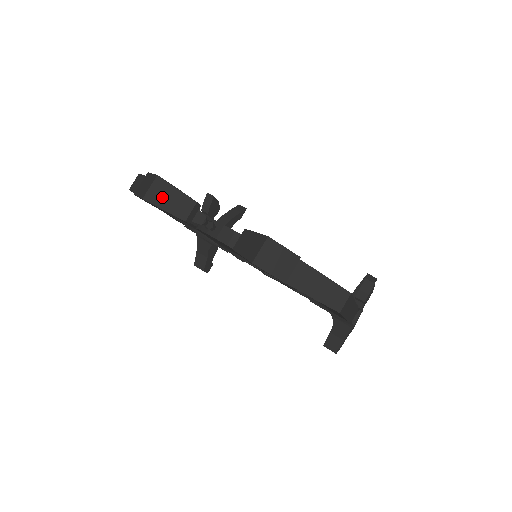
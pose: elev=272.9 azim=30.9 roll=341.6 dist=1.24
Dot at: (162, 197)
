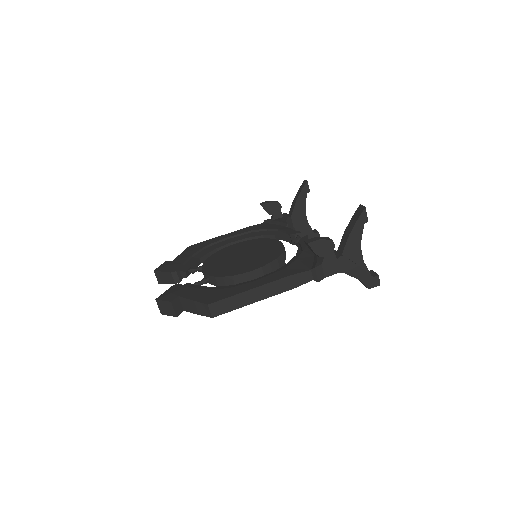
Dot at: (162, 279)
